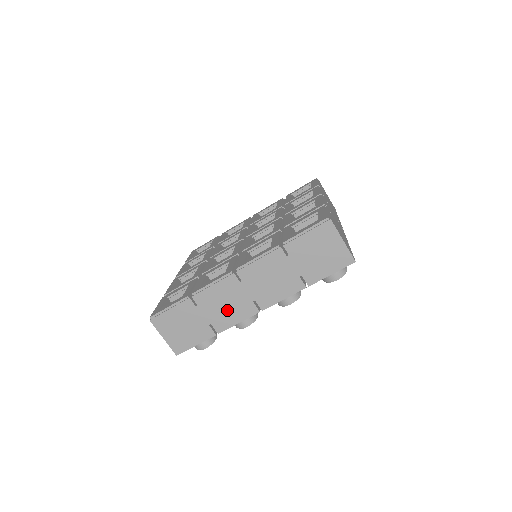
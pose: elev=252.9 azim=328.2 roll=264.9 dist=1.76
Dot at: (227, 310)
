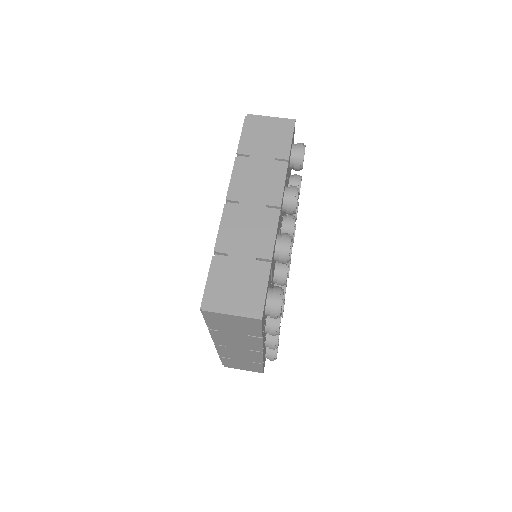
Dot at: (255, 233)
